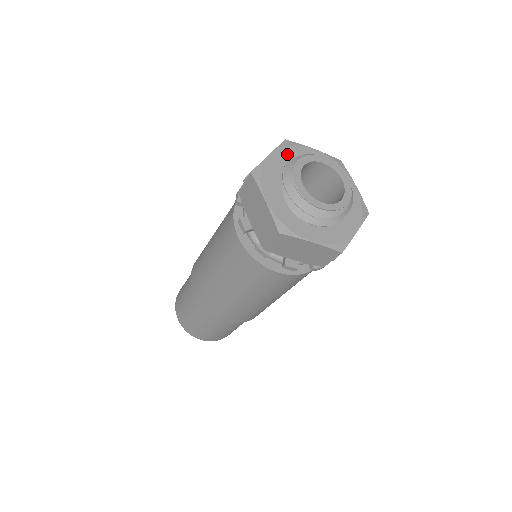
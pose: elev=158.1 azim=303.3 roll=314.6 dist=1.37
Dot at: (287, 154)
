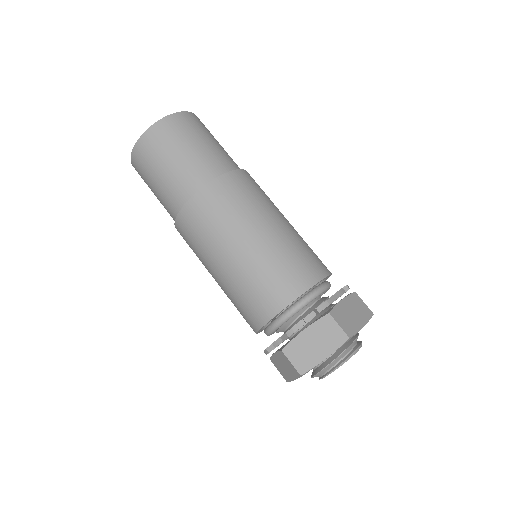
Dot at: occluded
